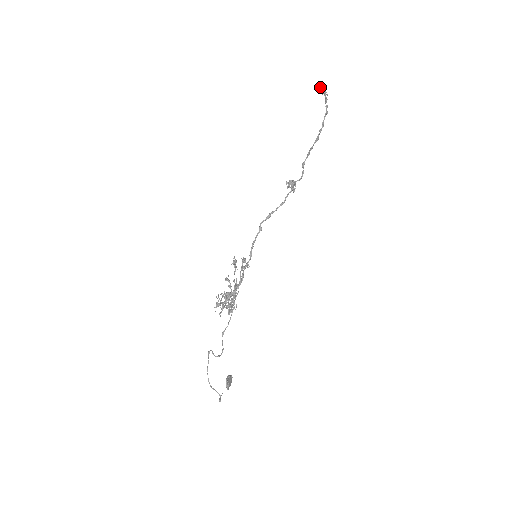
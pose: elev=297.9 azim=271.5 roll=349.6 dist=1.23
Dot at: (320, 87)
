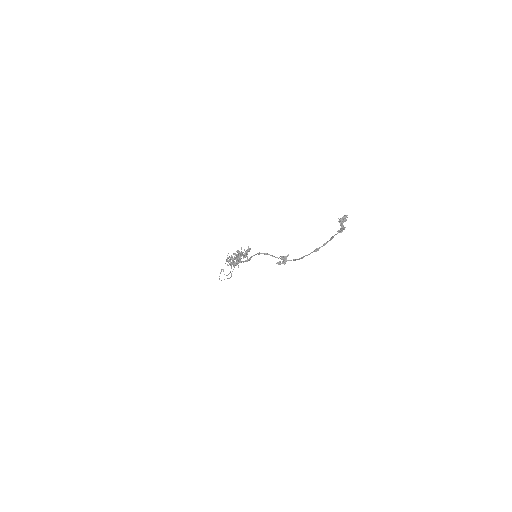
Dot at: (341, 219)
